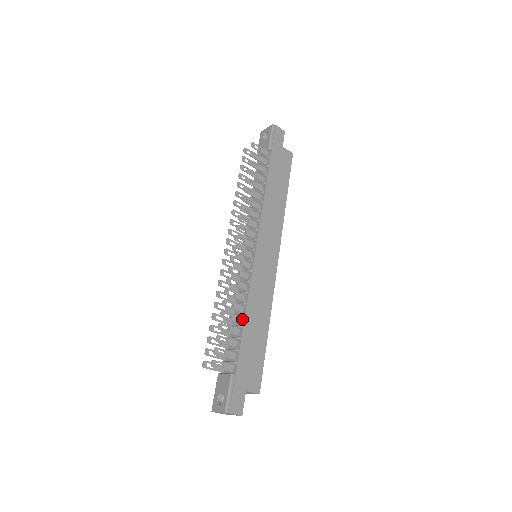
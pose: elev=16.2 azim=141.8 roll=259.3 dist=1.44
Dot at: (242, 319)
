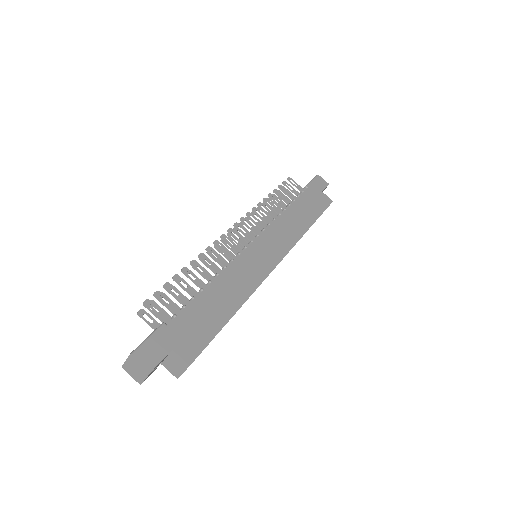
Dot at: (207, 286)
